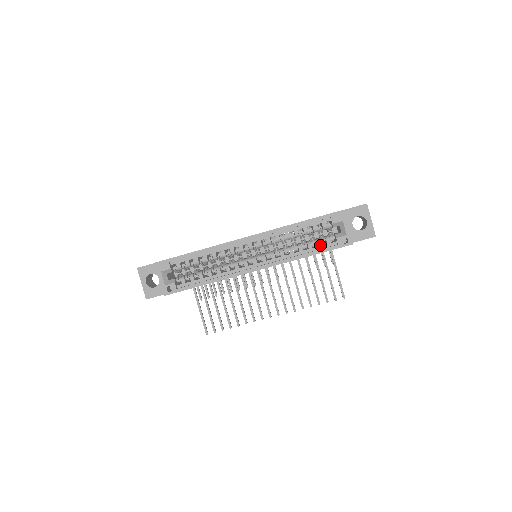
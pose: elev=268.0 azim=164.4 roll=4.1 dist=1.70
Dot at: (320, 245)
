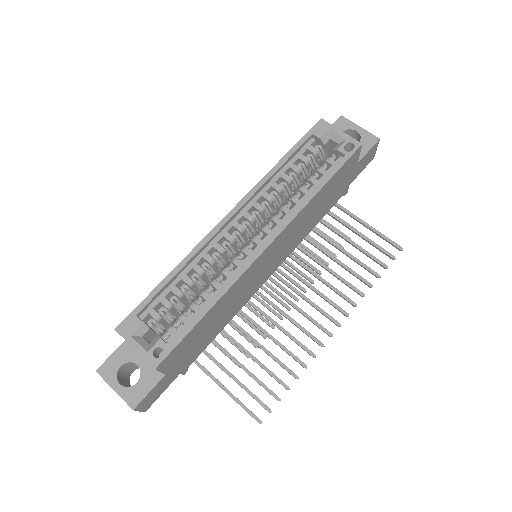
Dot at: (324, 172)
